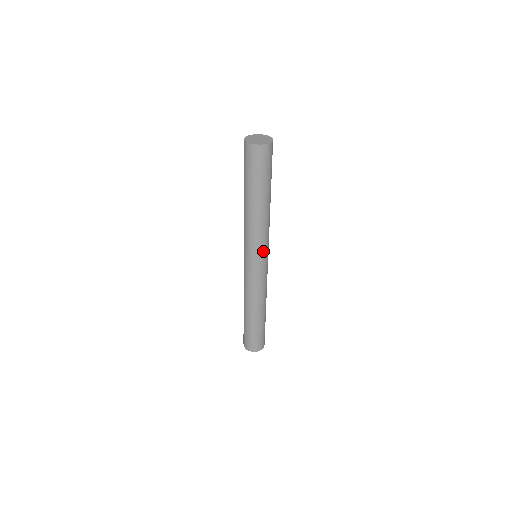
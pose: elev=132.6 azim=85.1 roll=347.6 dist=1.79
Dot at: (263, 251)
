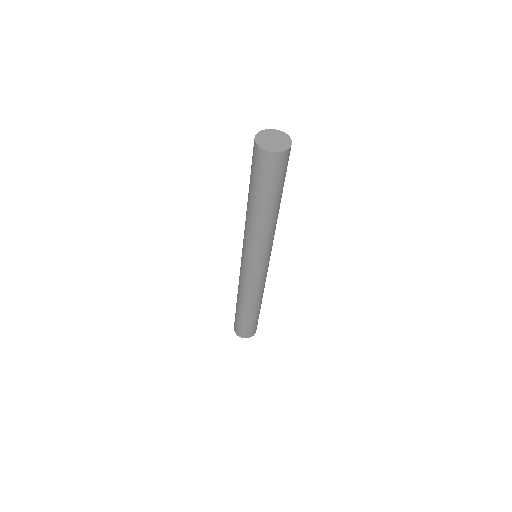
Dot at: (258, 257)
